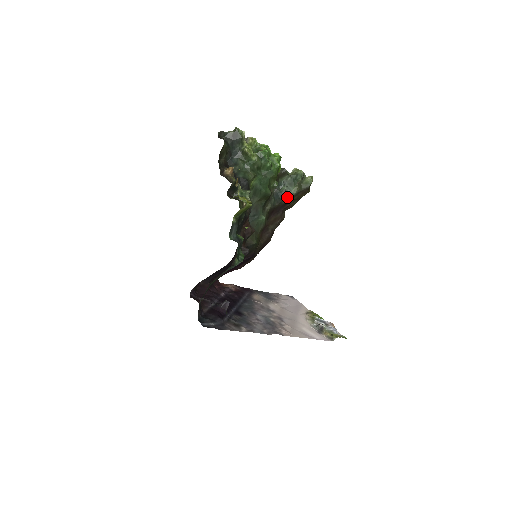
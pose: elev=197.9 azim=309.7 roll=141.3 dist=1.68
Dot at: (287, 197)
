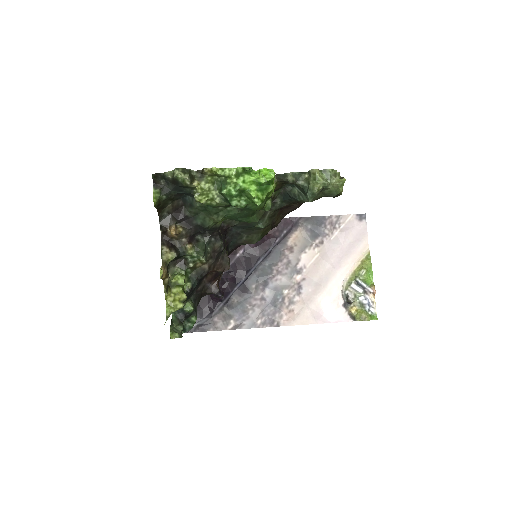
Dot at: (300, 201)
